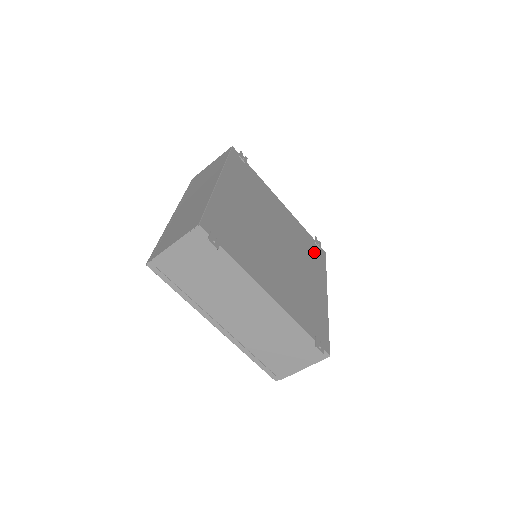
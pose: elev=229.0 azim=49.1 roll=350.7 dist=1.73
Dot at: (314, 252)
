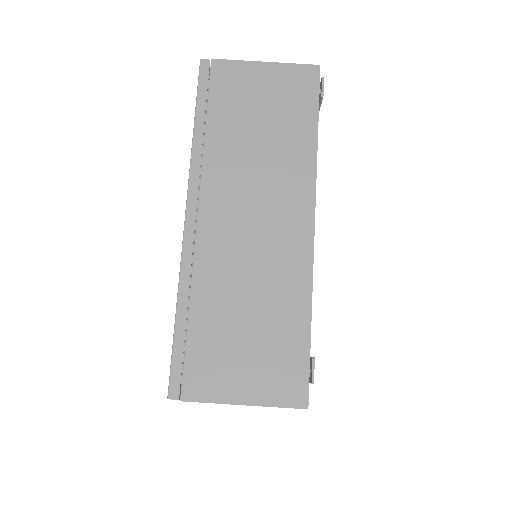
Dot at: occluded
